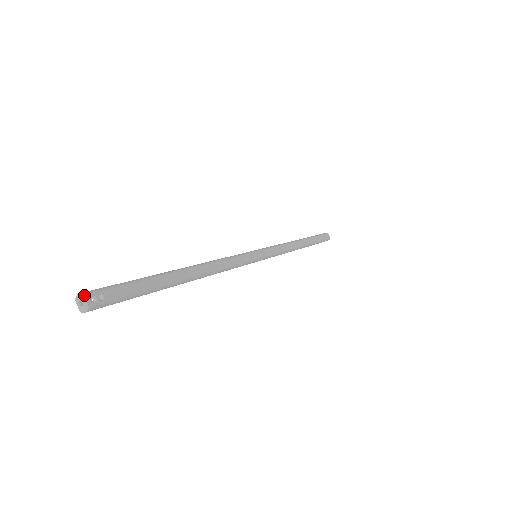
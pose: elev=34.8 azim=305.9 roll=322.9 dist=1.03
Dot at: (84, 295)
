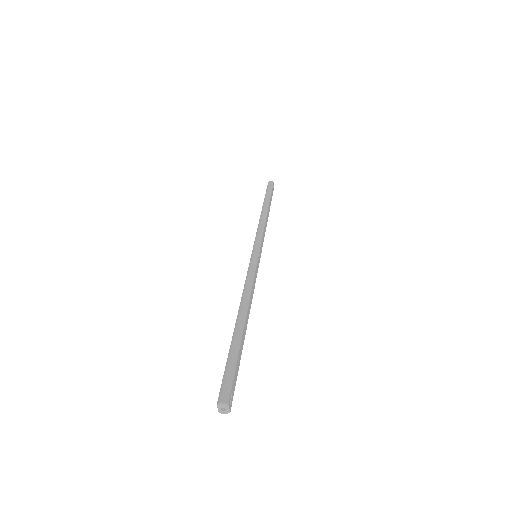
Dot at: (228, 405)
